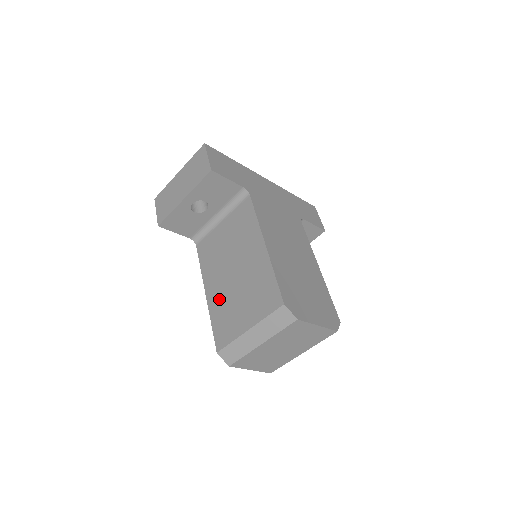
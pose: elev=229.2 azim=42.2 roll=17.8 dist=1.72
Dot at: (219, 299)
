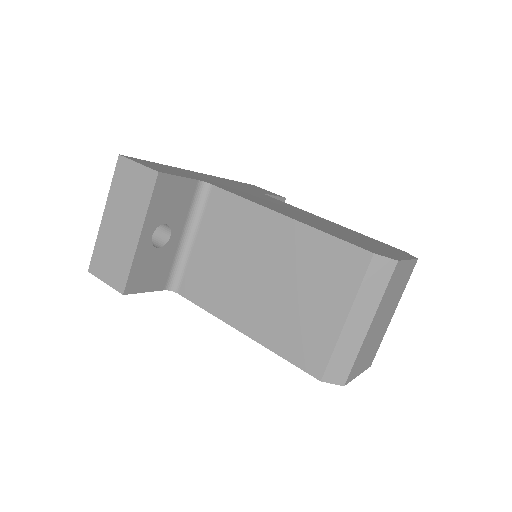
Dot at: (268, 322)
